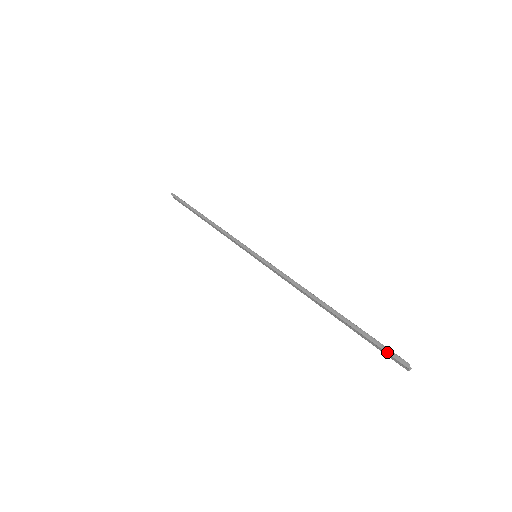
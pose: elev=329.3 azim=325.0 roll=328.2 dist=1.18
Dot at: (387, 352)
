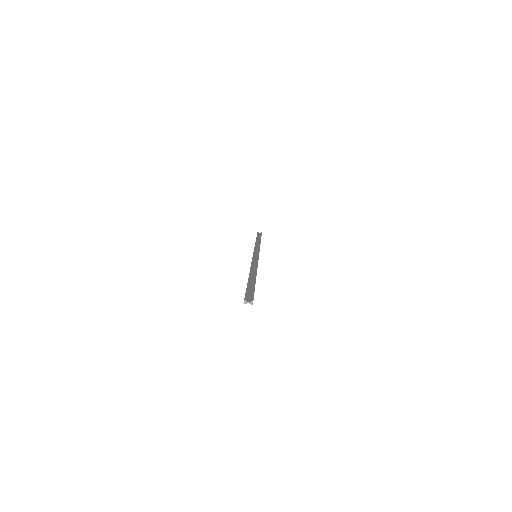
Dot at: occluded
